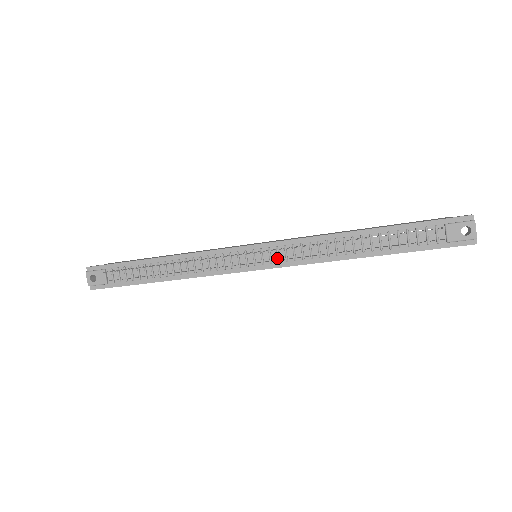
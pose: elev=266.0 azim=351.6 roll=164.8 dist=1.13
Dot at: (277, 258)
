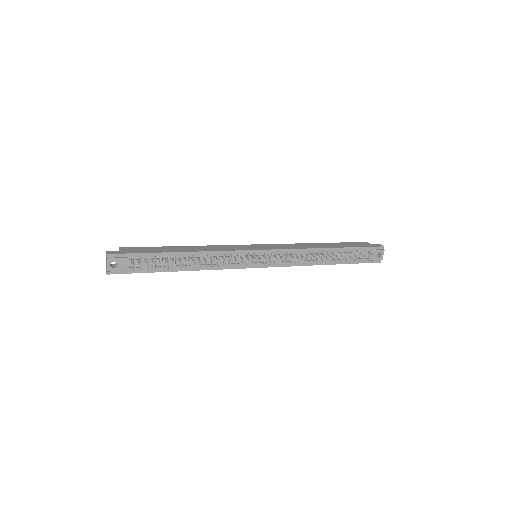
Dot at: (275, 261)
